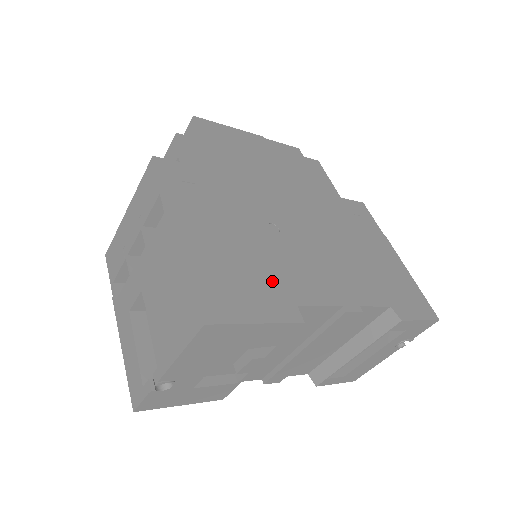
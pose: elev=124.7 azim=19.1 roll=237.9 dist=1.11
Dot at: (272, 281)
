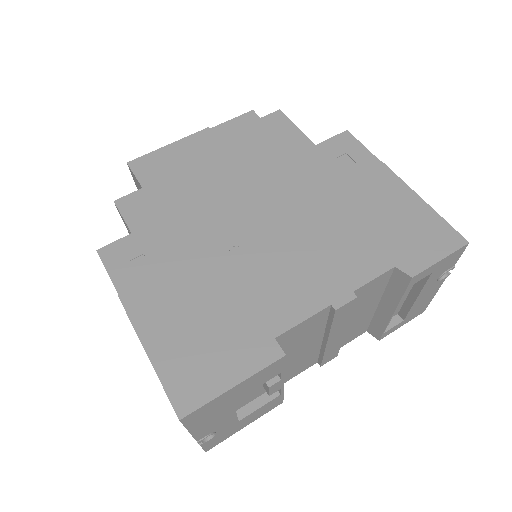
Dot at: (242, 324)
